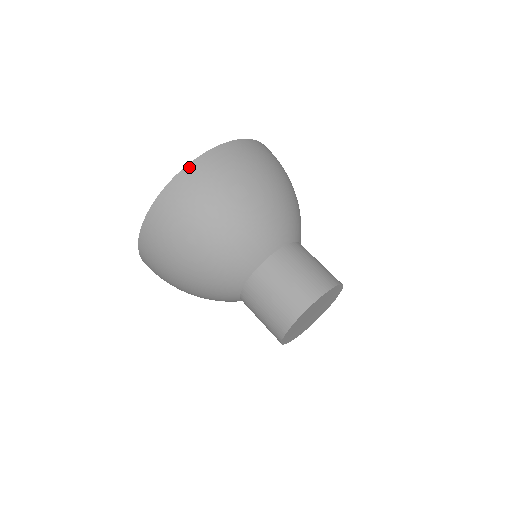
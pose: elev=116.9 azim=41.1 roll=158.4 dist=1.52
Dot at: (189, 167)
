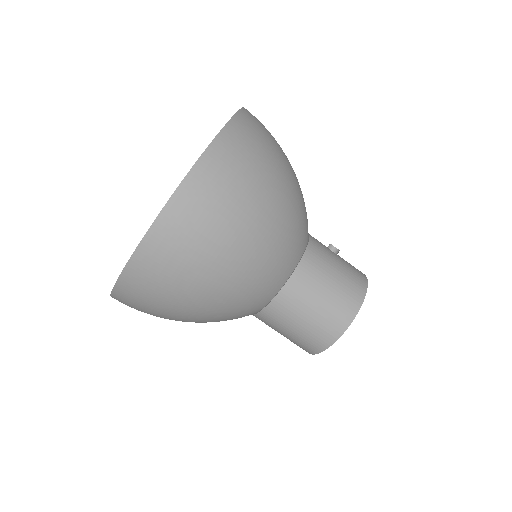
Dot at: (127, 272)
